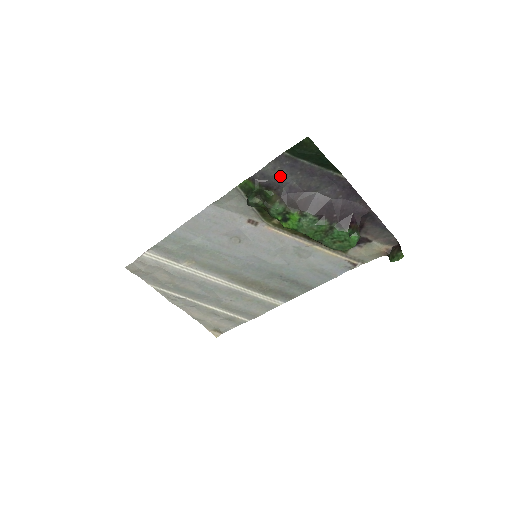
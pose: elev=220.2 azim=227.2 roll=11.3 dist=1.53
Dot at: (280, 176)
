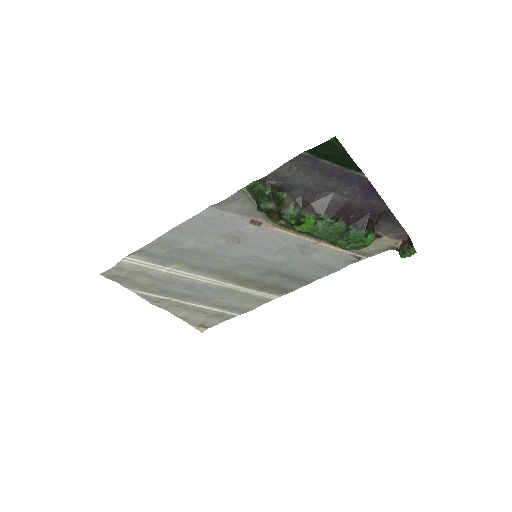
Dot at: (296, 177)
